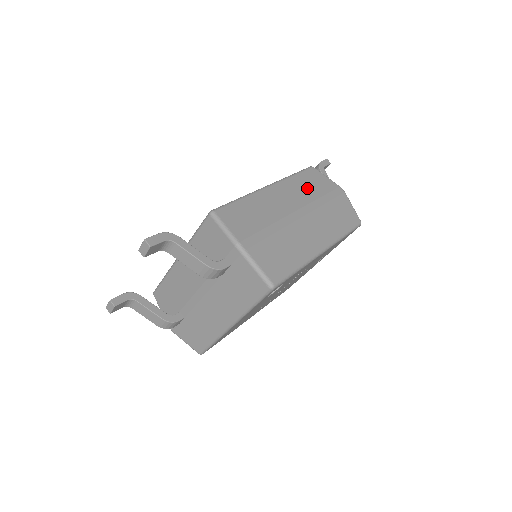
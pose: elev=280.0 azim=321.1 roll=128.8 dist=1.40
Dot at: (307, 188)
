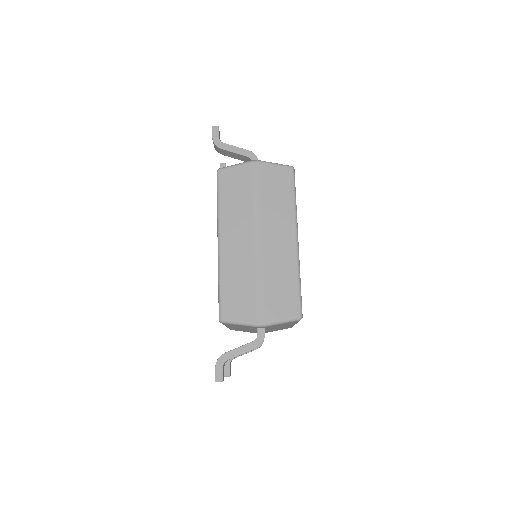
Dot at: (238, 204)
